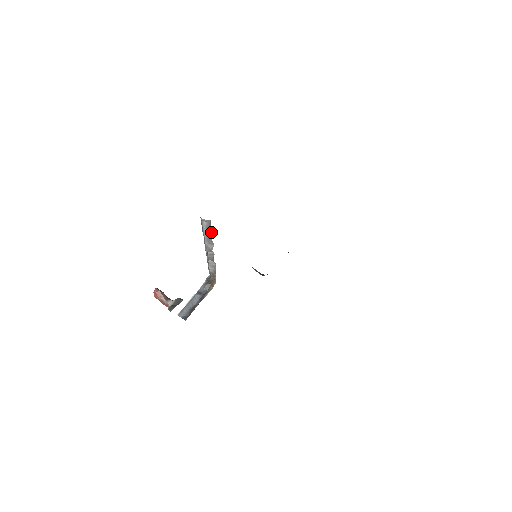
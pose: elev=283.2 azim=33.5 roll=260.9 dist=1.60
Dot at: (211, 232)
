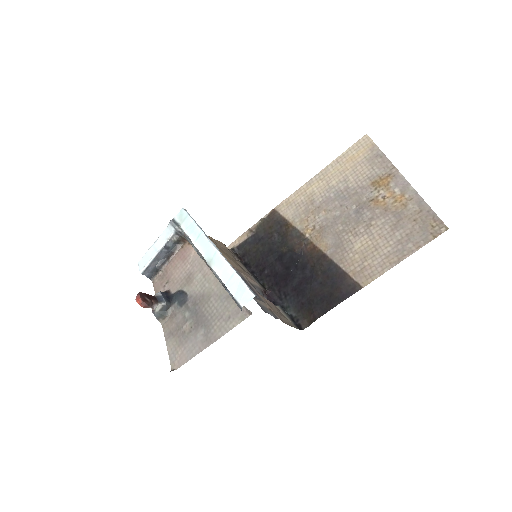
Dot at: occluded
